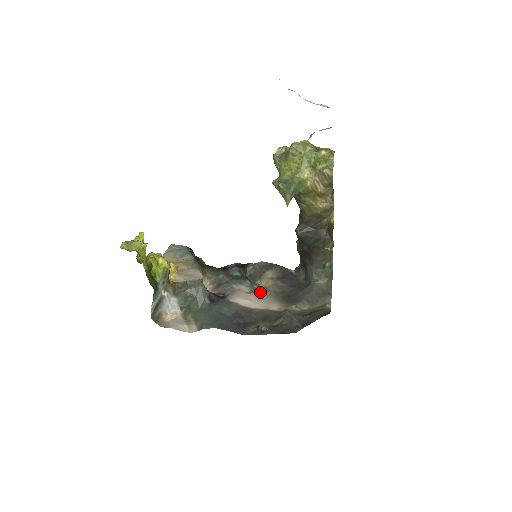
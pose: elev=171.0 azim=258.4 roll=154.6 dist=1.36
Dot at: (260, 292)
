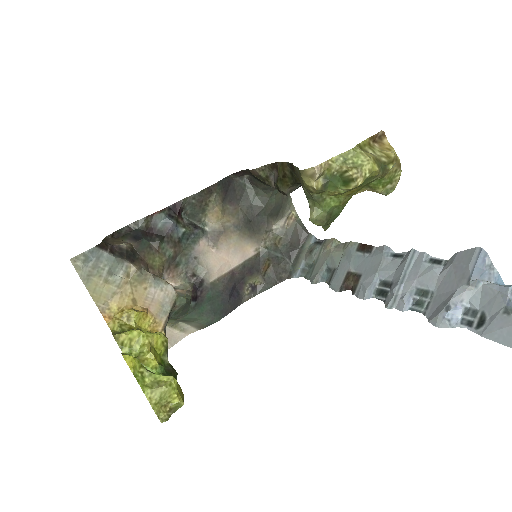
Dot at: (223, 239)
